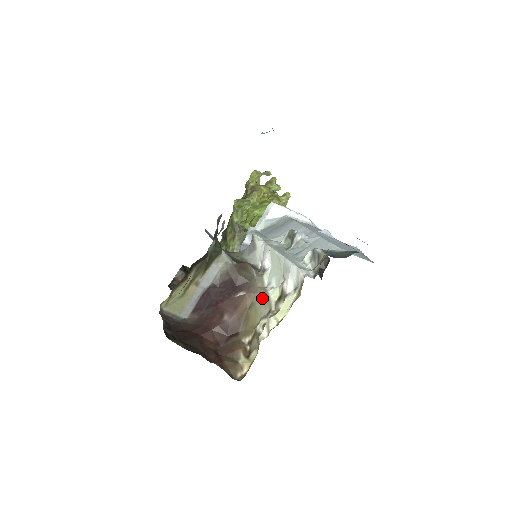
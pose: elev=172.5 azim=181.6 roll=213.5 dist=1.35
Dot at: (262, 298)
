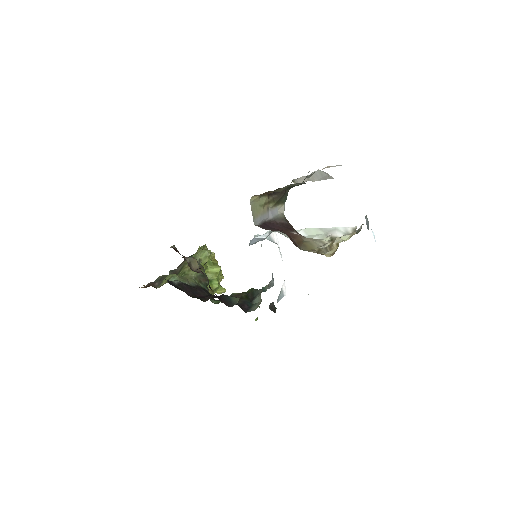
Dot at: (313, 240)
